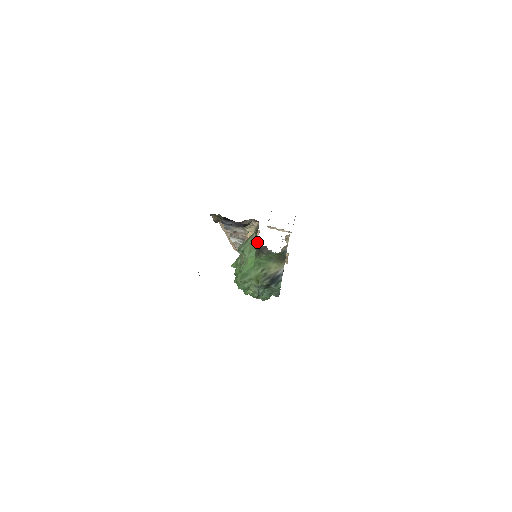
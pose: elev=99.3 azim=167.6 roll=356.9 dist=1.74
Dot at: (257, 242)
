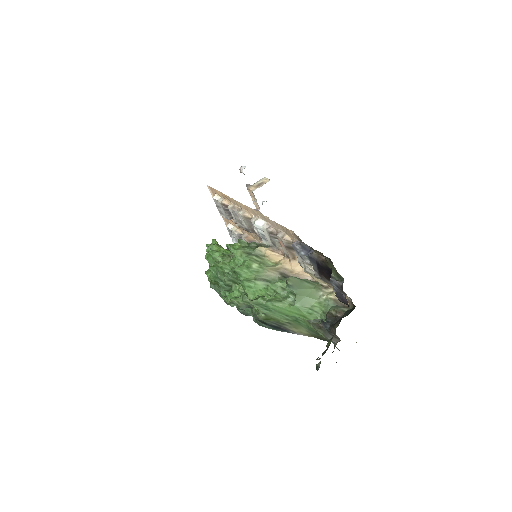
Dot at: (330, 320)
